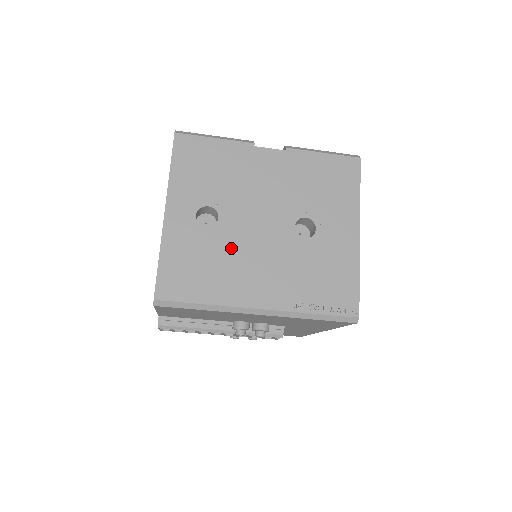
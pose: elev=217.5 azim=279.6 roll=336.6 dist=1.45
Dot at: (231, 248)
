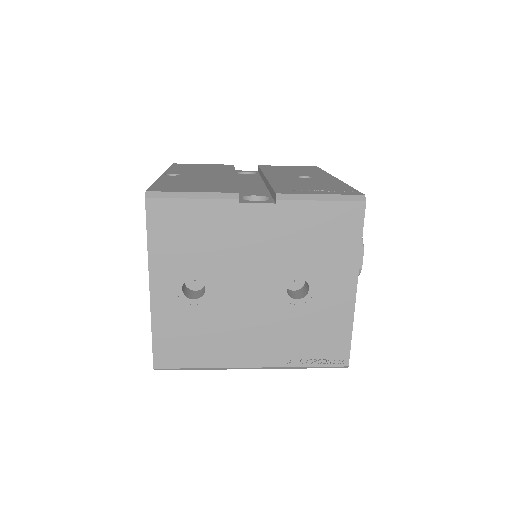
Dot at: (221, 317)
